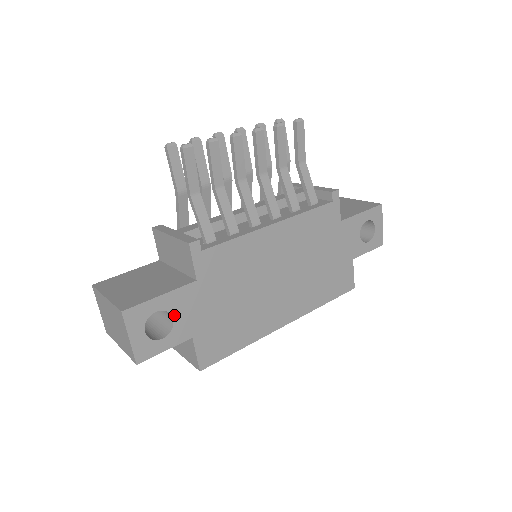
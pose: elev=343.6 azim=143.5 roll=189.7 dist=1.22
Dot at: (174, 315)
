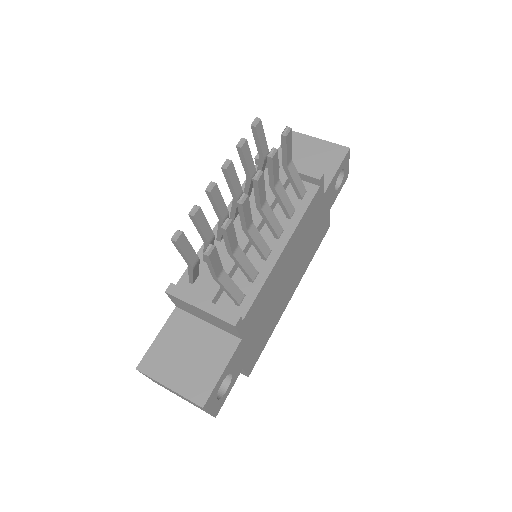
Dot at: (231, 372)
